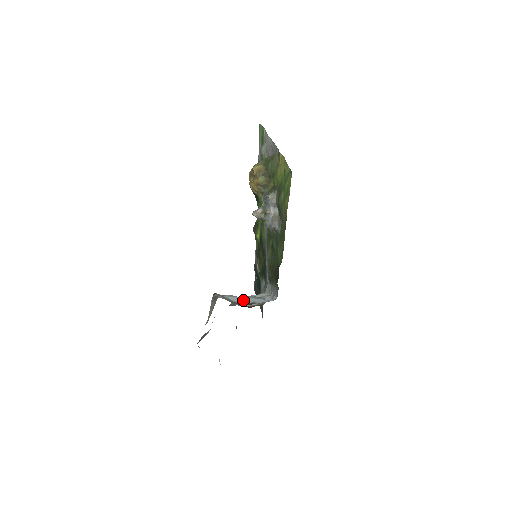
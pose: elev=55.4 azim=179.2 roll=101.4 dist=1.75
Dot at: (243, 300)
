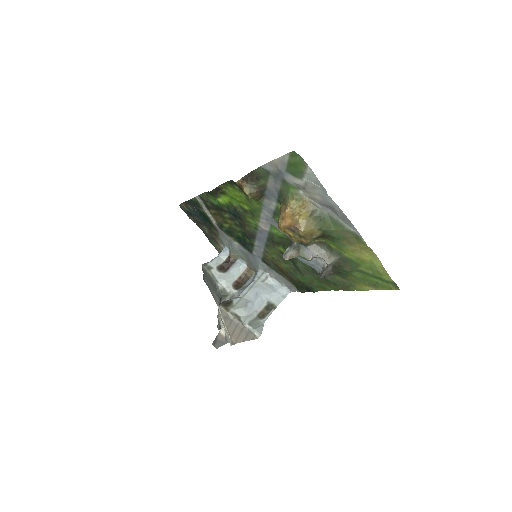
Dot at: (258, 305)
